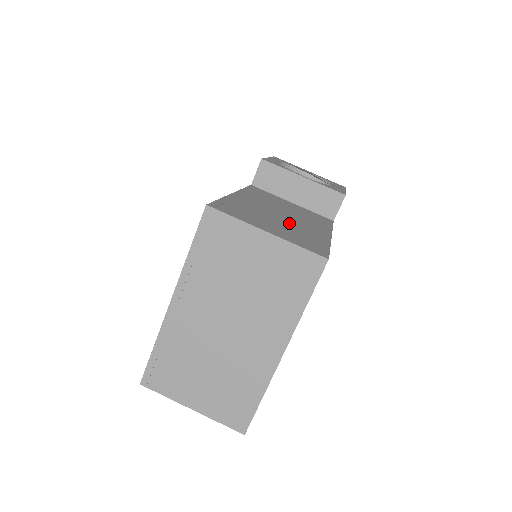
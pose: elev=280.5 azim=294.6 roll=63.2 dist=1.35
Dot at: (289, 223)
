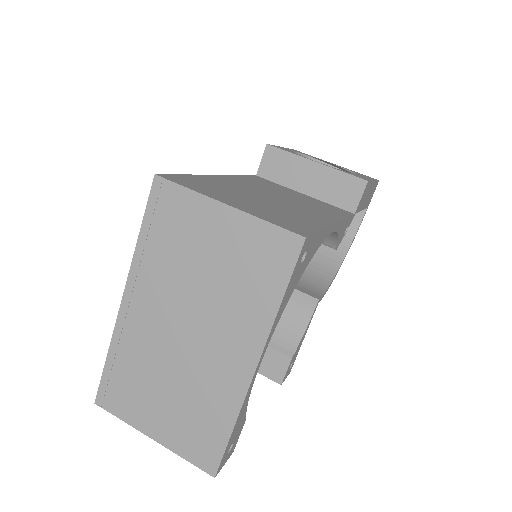
Dot at: (276, 204)
